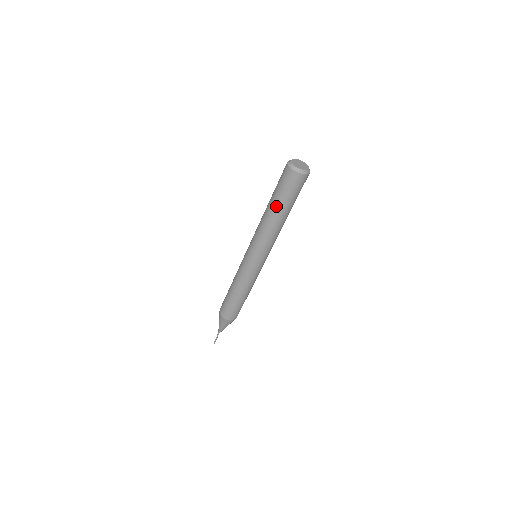
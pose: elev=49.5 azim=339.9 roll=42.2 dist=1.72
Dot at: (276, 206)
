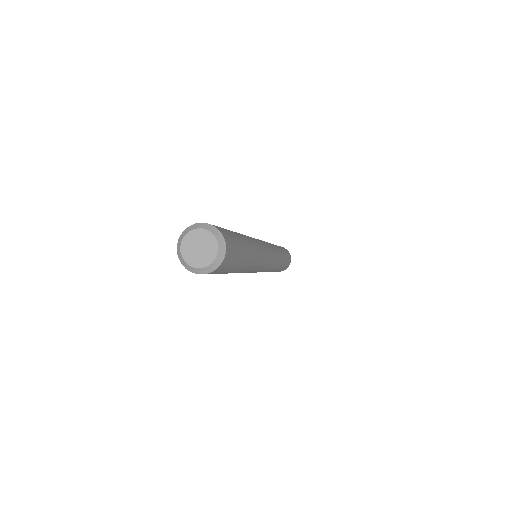
Dot at: occluded
